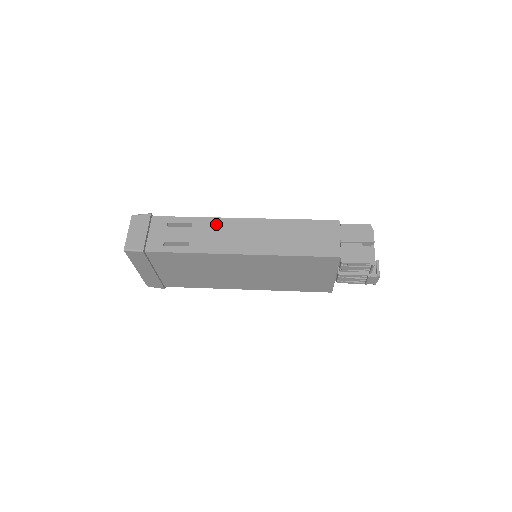
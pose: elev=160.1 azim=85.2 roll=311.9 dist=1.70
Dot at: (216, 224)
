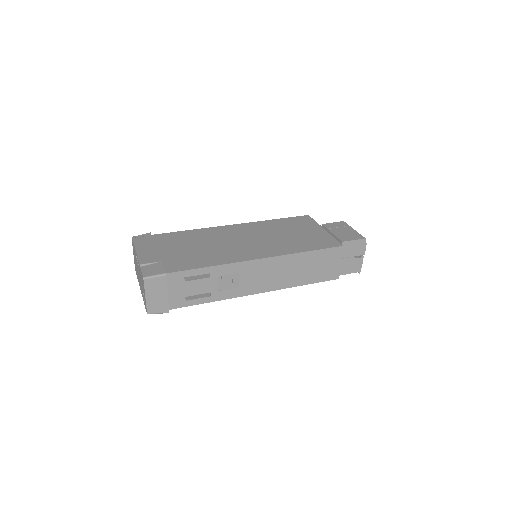
Dot at: (234, 270)
